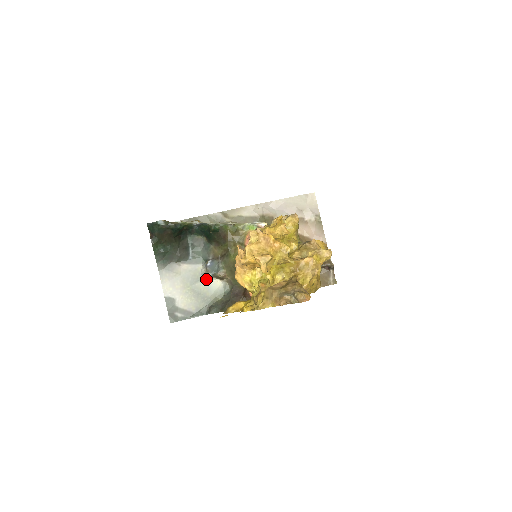
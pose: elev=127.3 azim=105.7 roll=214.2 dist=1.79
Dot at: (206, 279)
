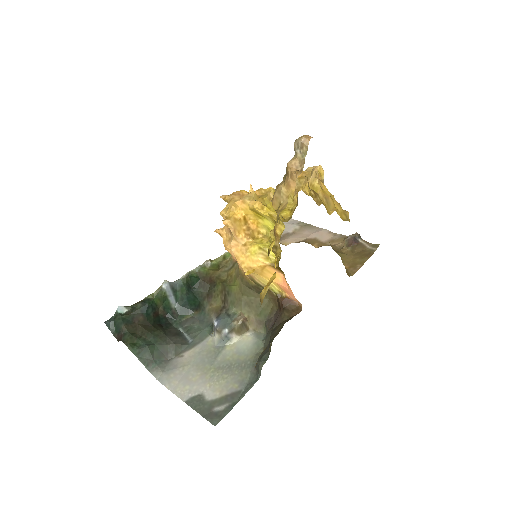
Dot at: (227, 346)
